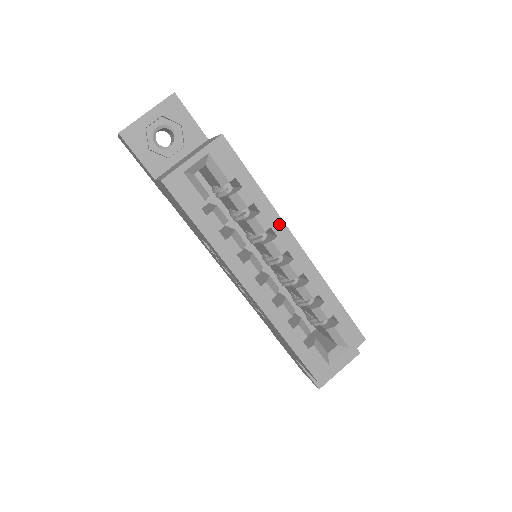
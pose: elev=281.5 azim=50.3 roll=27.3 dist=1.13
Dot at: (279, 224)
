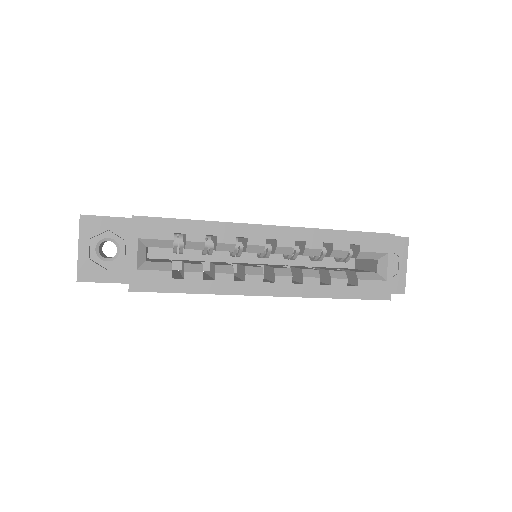
Dot at: (239, 228)
